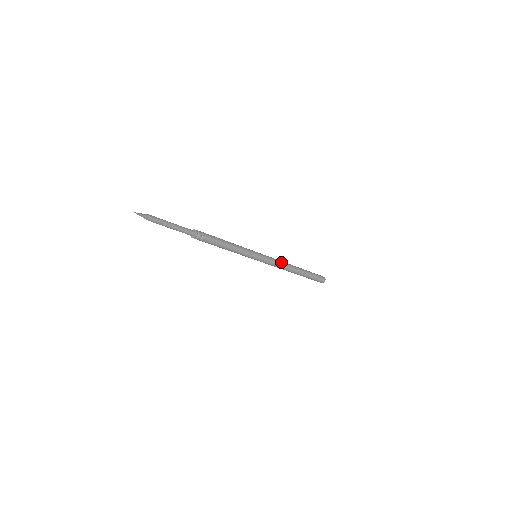
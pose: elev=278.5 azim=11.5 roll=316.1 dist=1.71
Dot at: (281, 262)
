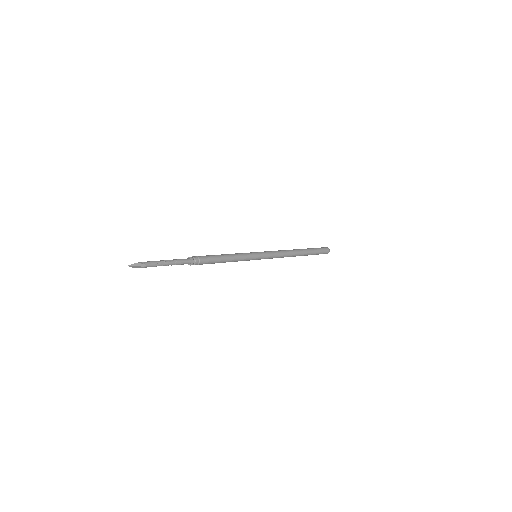
Dot at: (280, 251)
